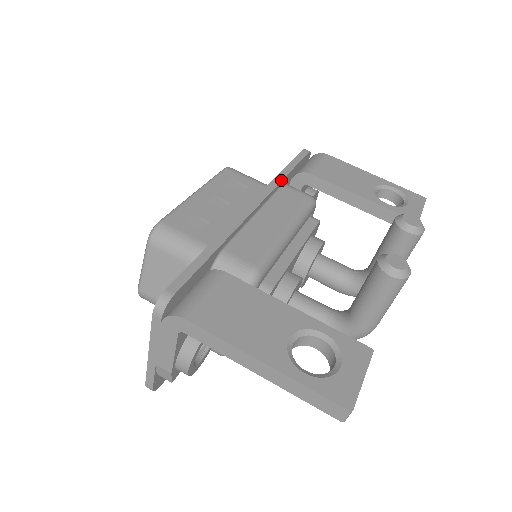
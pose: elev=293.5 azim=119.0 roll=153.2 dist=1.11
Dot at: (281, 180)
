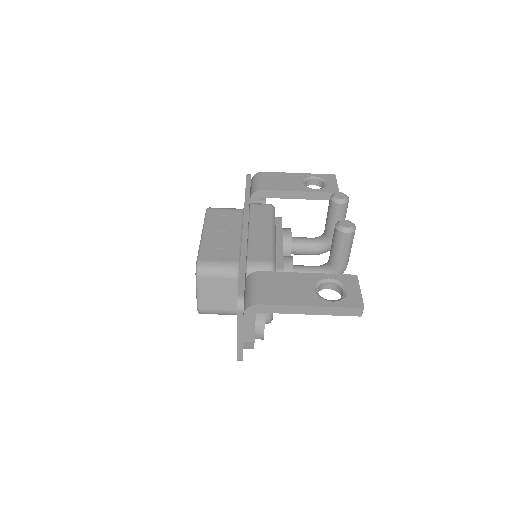
Dot at: (249, 203)
